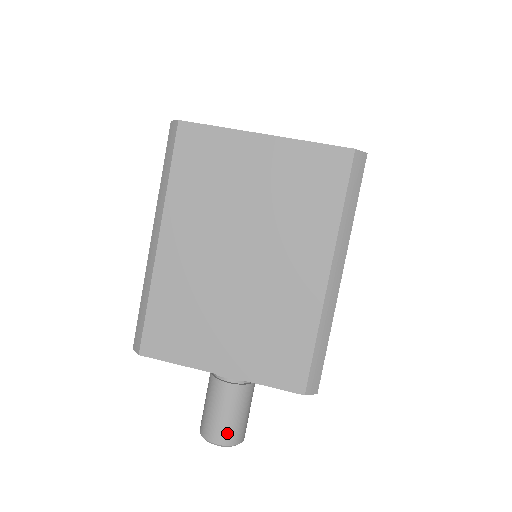
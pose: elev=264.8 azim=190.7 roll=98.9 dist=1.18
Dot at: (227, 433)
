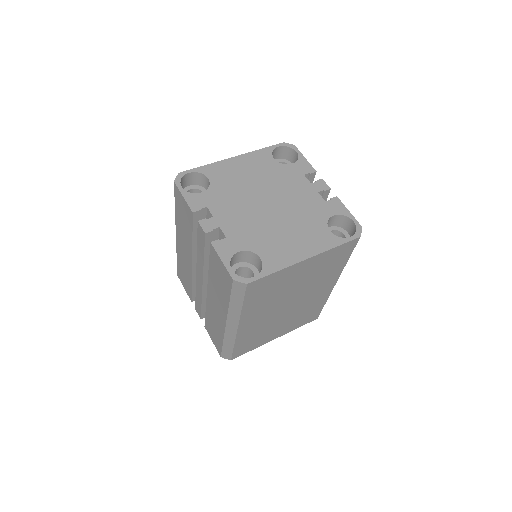
Dot at: occluded
